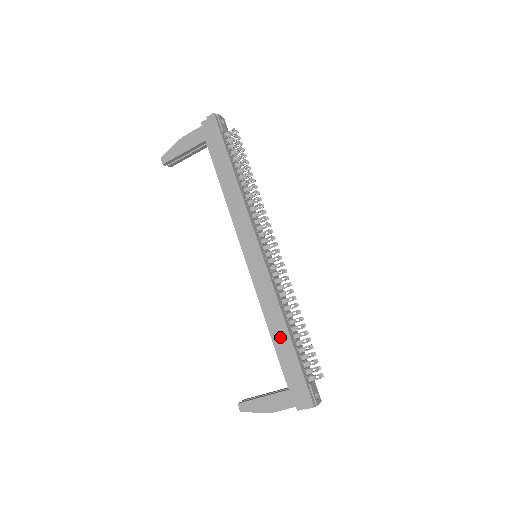
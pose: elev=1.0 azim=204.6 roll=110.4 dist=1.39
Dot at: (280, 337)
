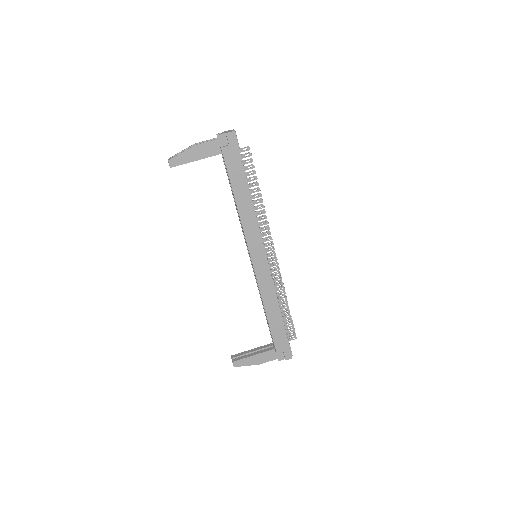
Dot at: (274, 317)
